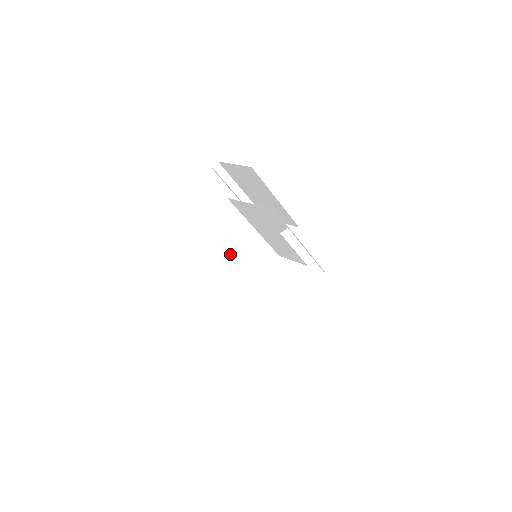
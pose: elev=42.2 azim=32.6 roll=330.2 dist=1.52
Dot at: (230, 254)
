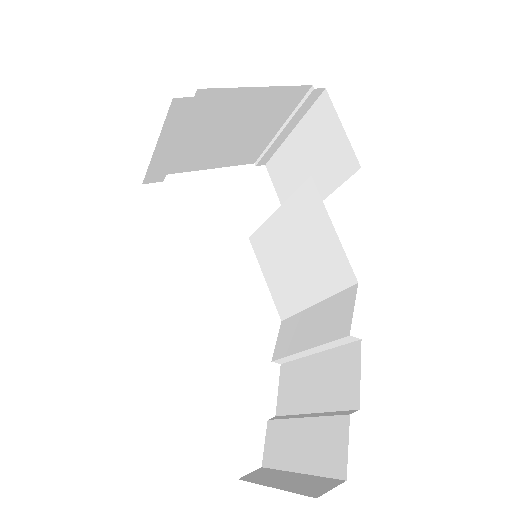
Dot at: (199, 165)
